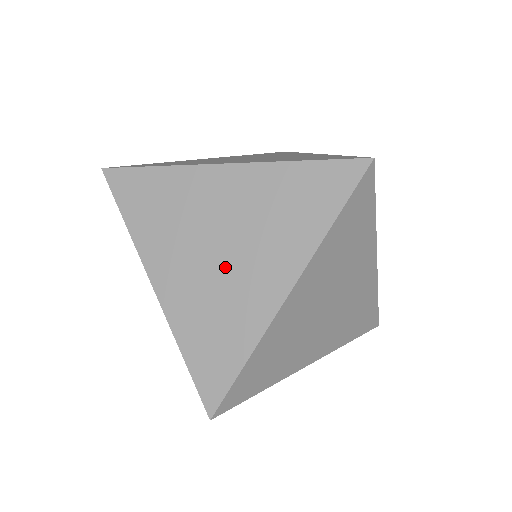
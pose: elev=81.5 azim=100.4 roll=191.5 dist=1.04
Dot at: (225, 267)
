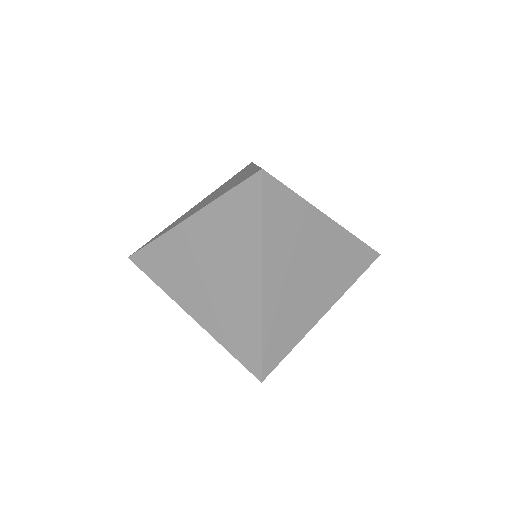
Dot at: (220, 284)
